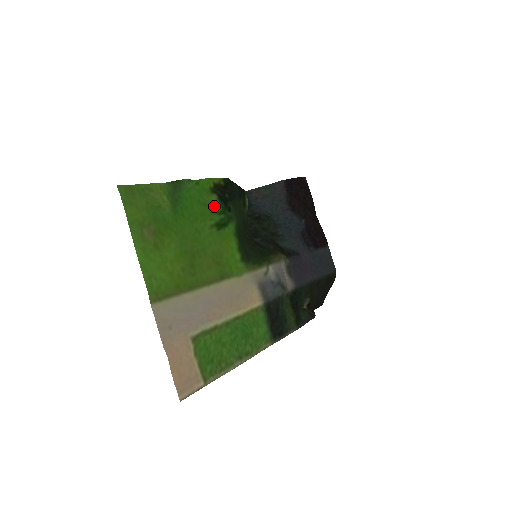
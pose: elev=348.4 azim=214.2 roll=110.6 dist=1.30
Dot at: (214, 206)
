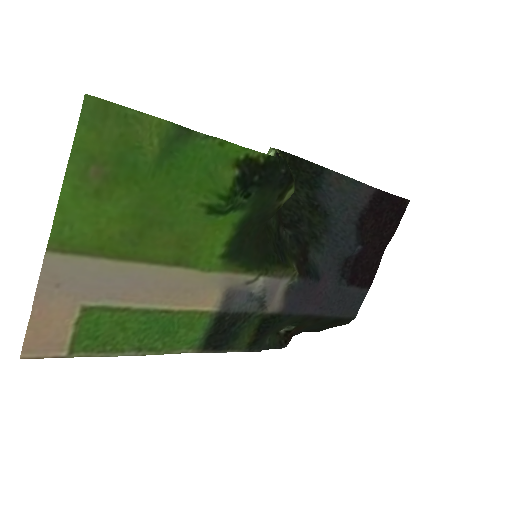
Dot at: (220, 185)
